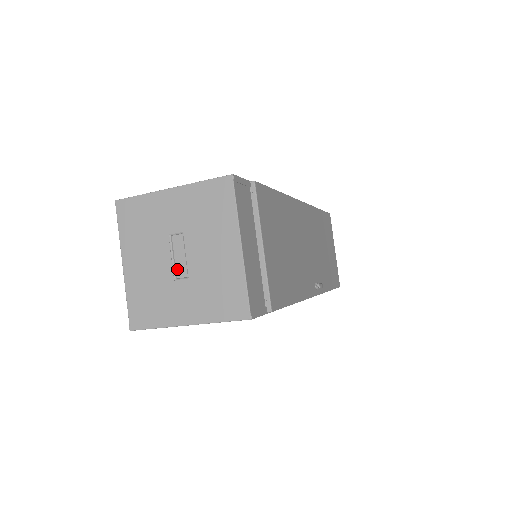
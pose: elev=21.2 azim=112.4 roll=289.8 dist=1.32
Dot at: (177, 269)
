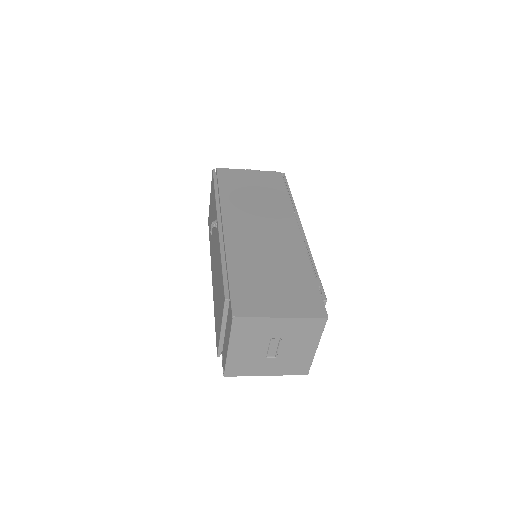
Dot at: (269, 353)
